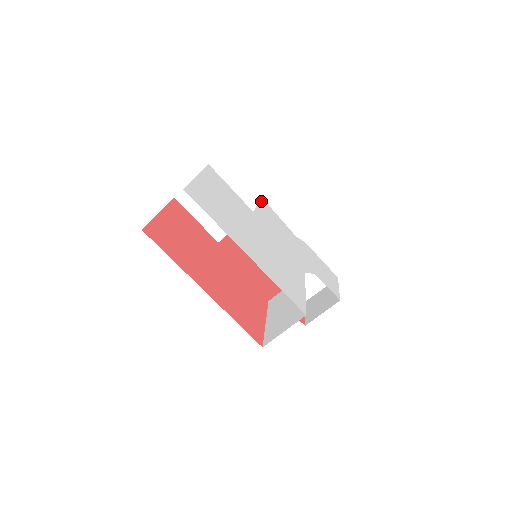
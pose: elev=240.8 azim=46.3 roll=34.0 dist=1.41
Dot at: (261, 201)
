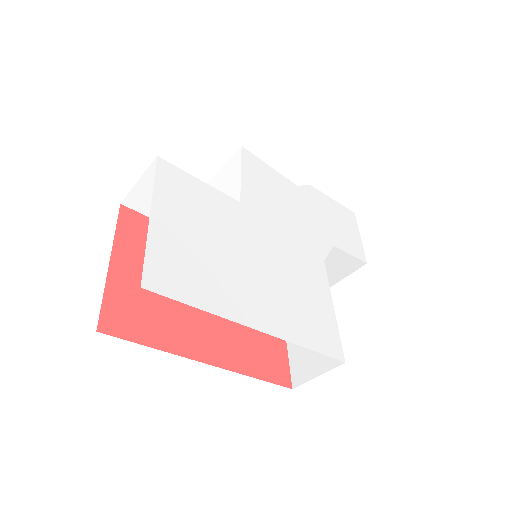
Dot at: (243, 157)
